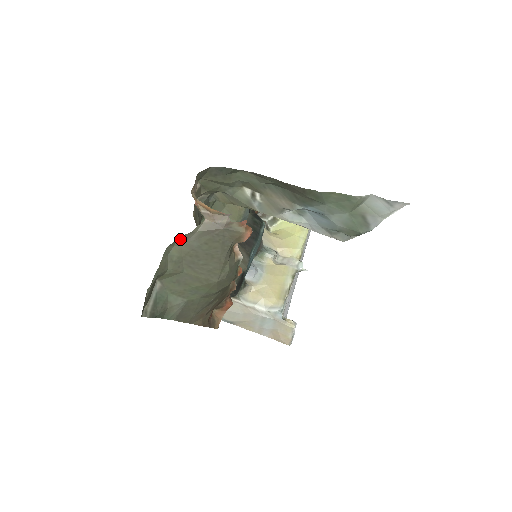
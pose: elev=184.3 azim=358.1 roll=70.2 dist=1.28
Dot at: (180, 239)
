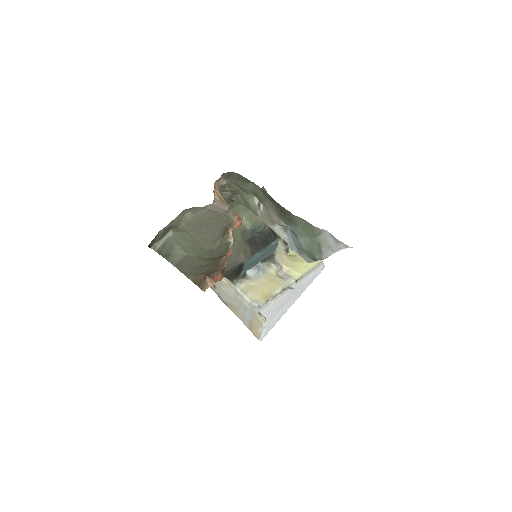
Dot at: (194, 209)
